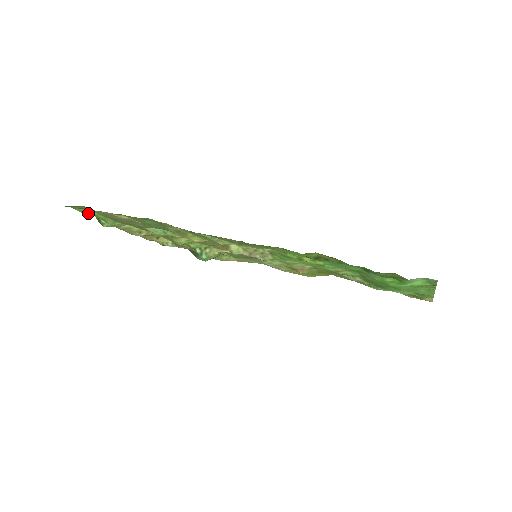
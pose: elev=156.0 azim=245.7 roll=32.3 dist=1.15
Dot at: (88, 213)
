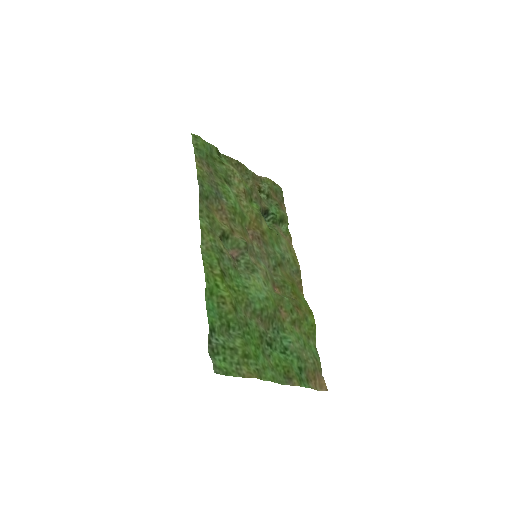
Dot at: (211, 144)
